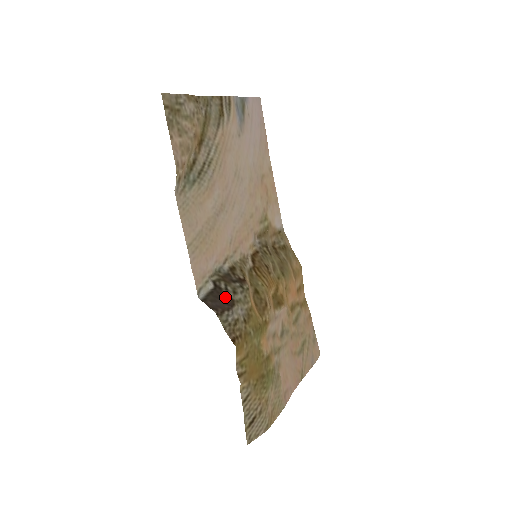
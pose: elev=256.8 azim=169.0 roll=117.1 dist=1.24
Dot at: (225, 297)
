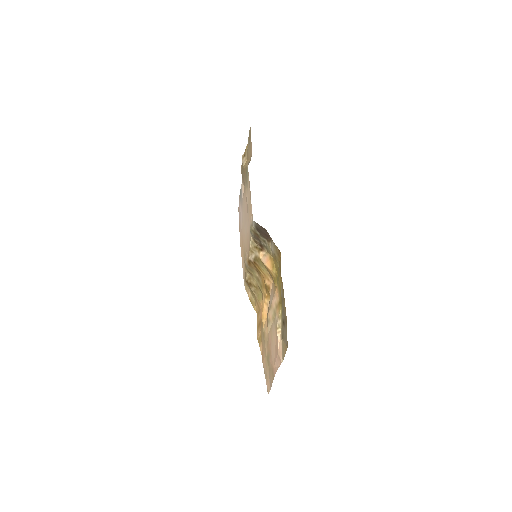
Dot at: (264, 235)
